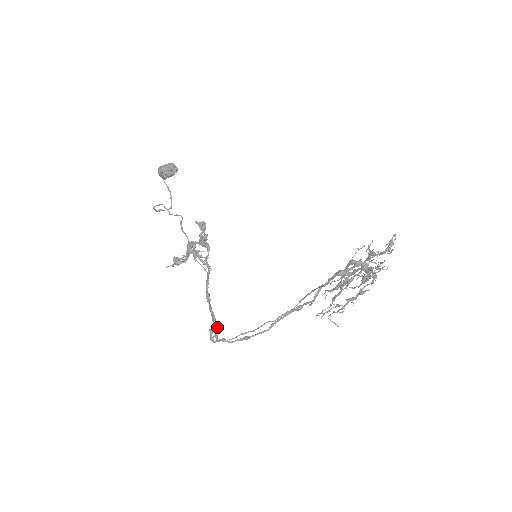
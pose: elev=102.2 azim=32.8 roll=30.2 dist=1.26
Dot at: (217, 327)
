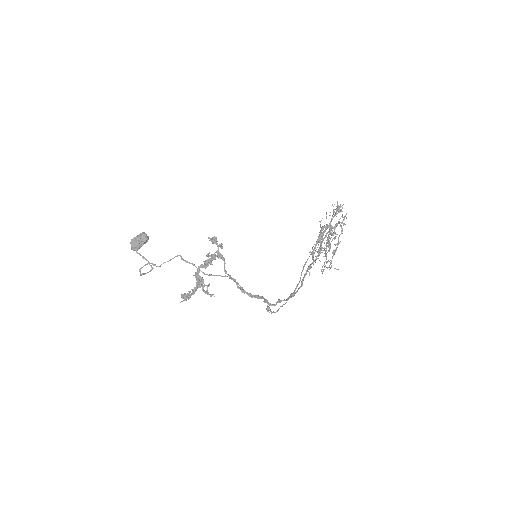
Dot at: (266, 300)
